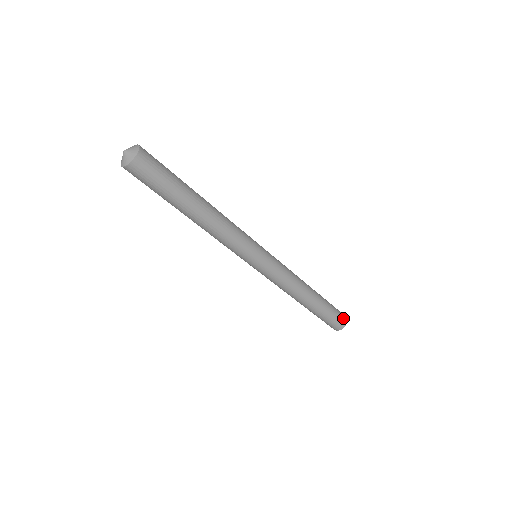
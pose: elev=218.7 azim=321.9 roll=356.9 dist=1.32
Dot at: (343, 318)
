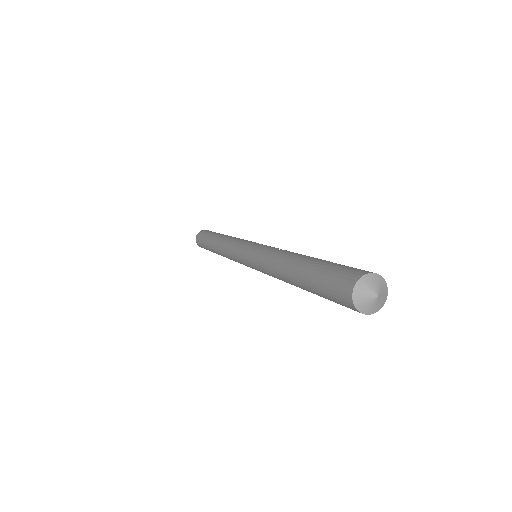
Dot at: occluded
